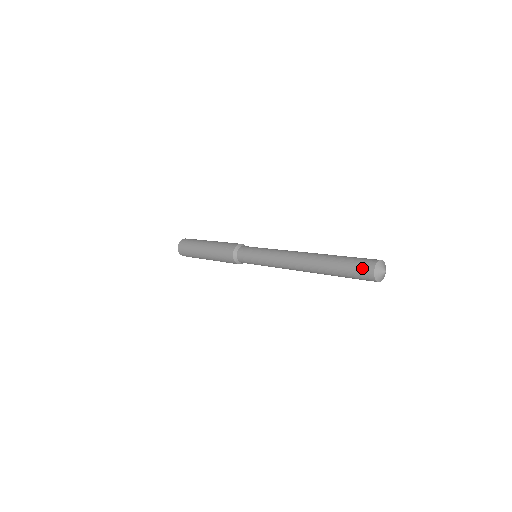
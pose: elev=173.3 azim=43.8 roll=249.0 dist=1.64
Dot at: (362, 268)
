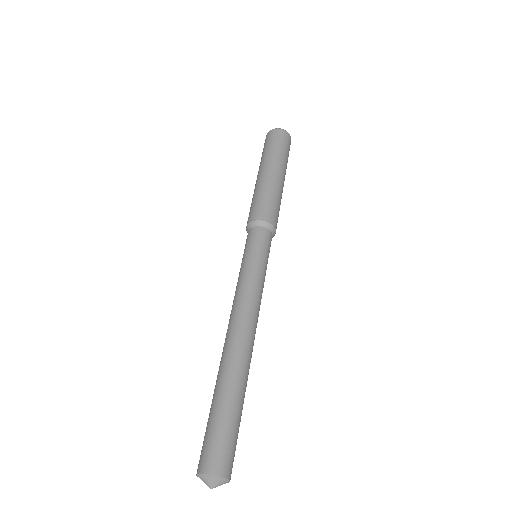
Dot at: (201, 453)
